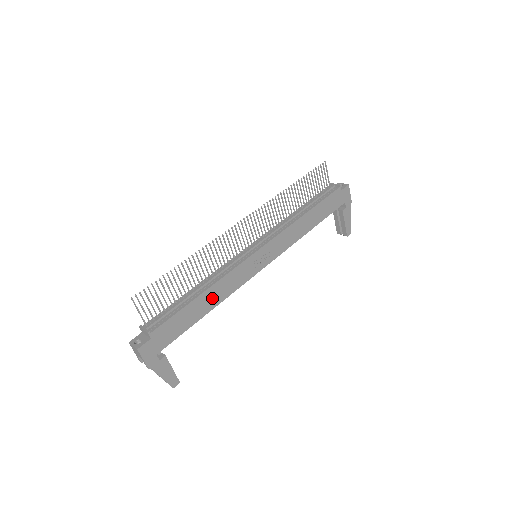
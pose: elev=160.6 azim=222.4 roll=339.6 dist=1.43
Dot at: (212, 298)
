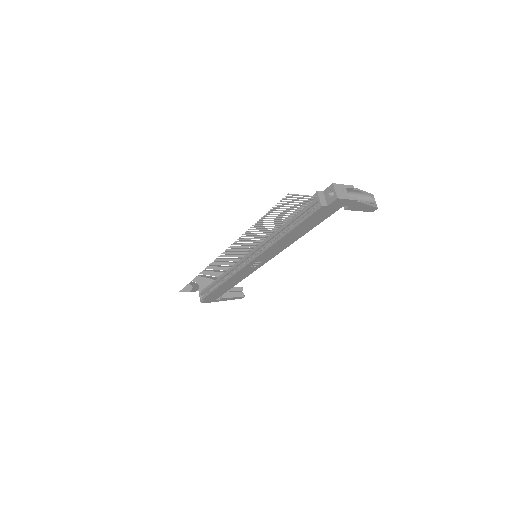
Dot at: (231, 283)
